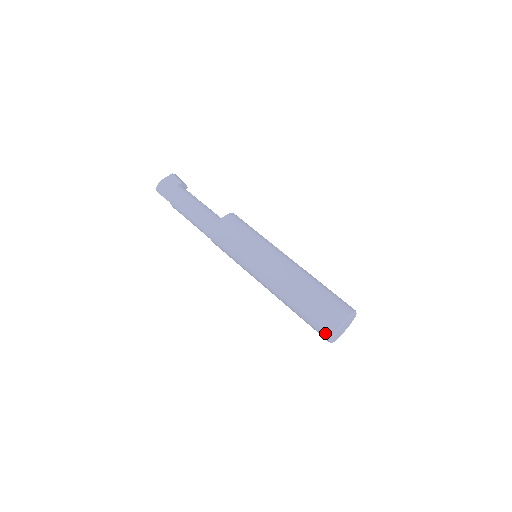
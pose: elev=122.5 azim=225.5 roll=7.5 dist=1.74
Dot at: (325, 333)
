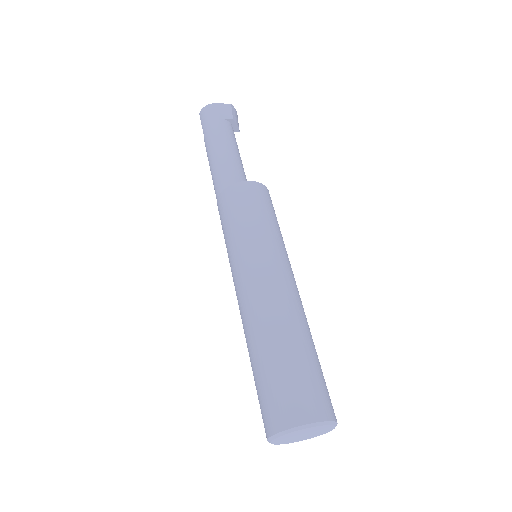
Dot at: (267, 423)
